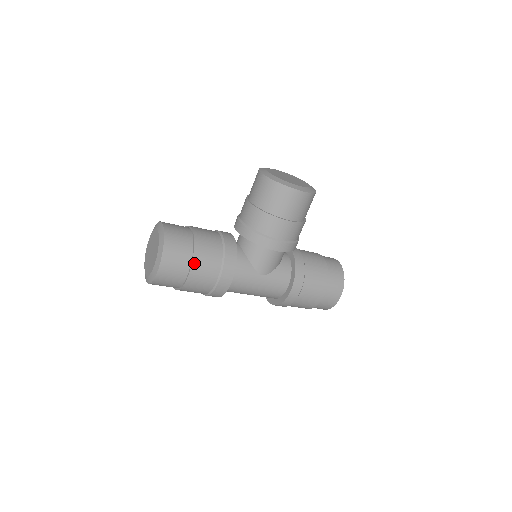
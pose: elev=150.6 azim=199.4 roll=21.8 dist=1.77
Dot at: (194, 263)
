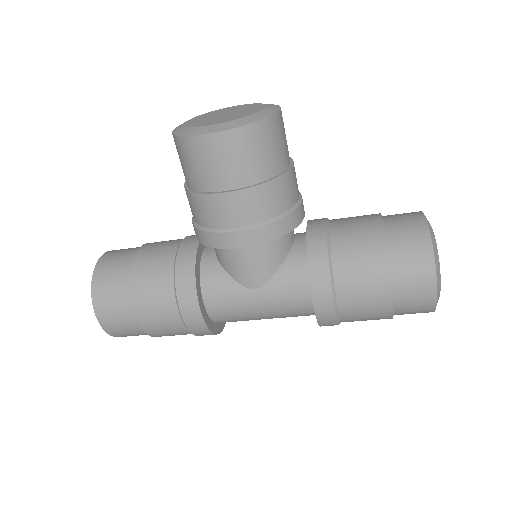
Dot at: (135, 302)
